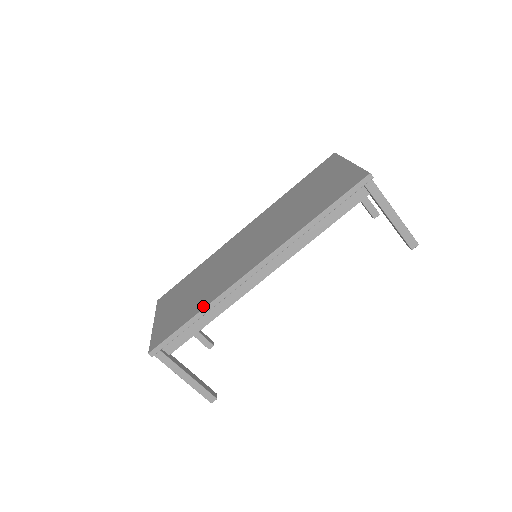
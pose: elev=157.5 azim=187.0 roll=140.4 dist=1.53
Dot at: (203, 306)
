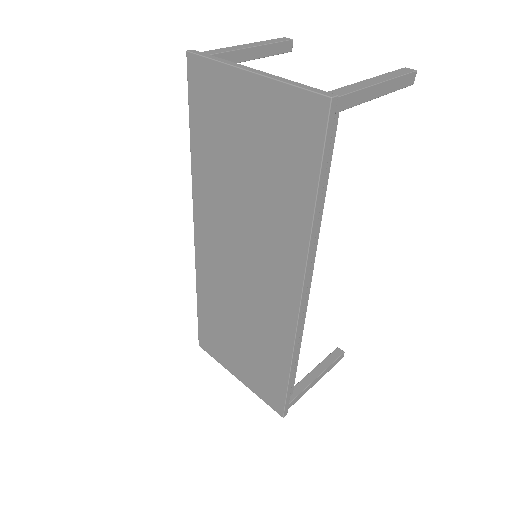
Dot at: (287, 360)
